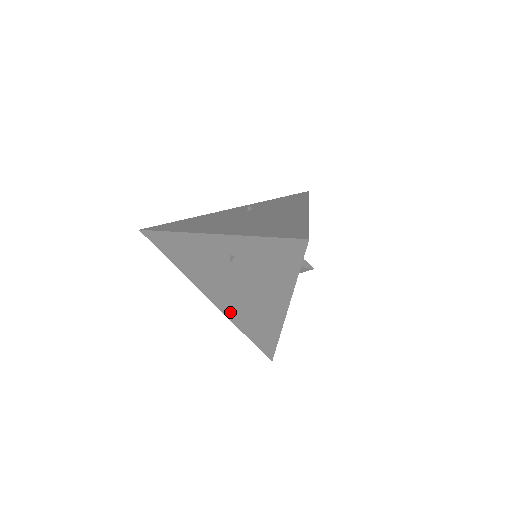
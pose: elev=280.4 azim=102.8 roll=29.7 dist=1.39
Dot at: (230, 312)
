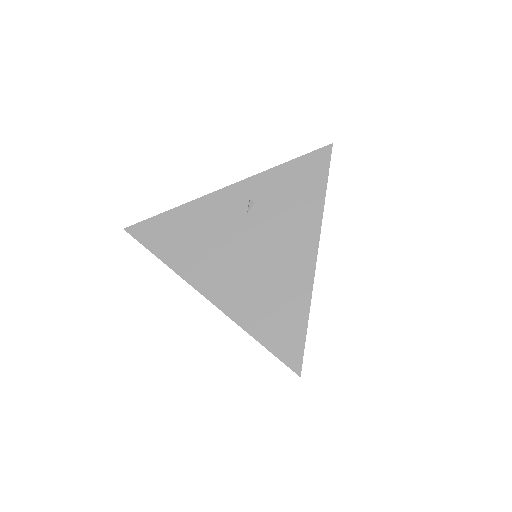
Dot at: occluded
